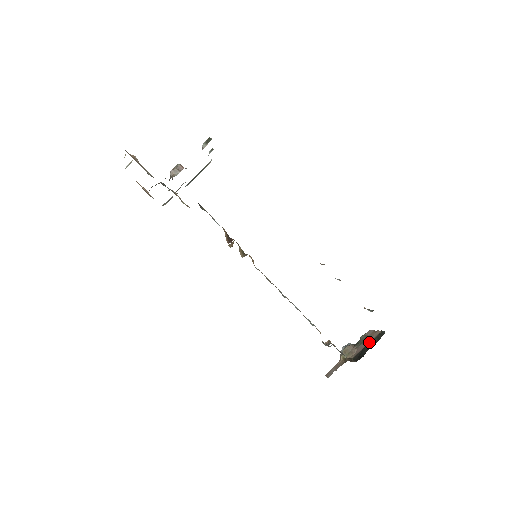
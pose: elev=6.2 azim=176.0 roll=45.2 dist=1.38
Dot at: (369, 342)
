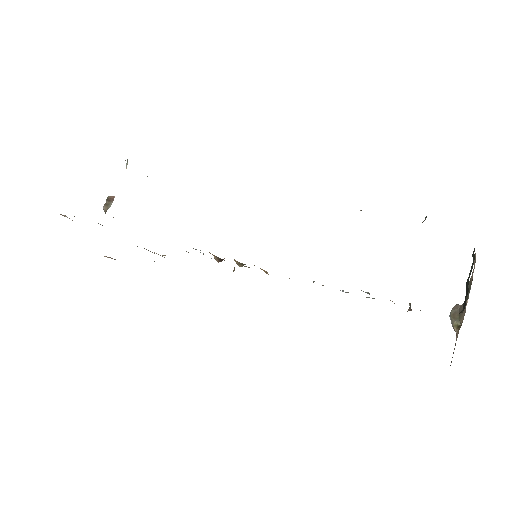
Dot at: (472, 279)
